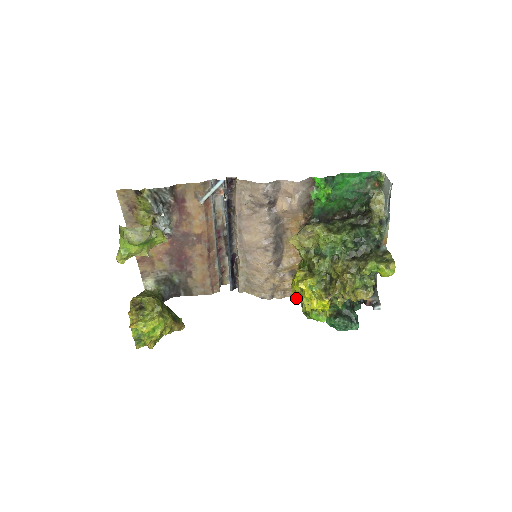
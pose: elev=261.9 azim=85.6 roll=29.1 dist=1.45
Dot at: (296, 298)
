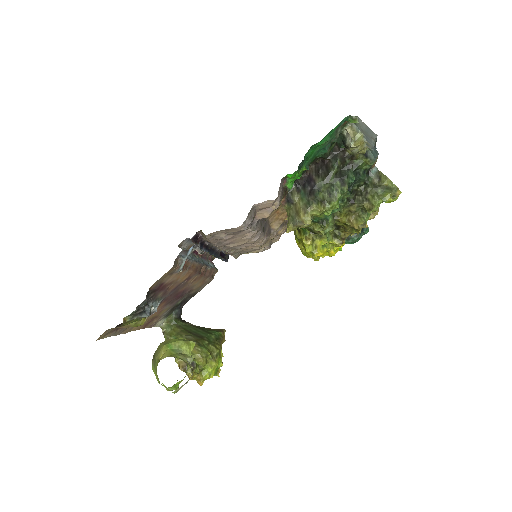
Dot at: occluded
